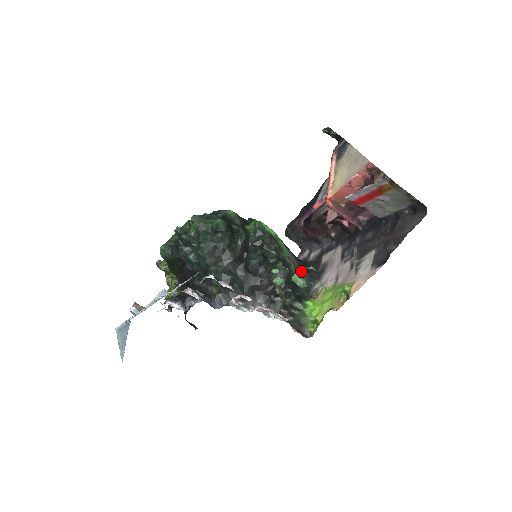
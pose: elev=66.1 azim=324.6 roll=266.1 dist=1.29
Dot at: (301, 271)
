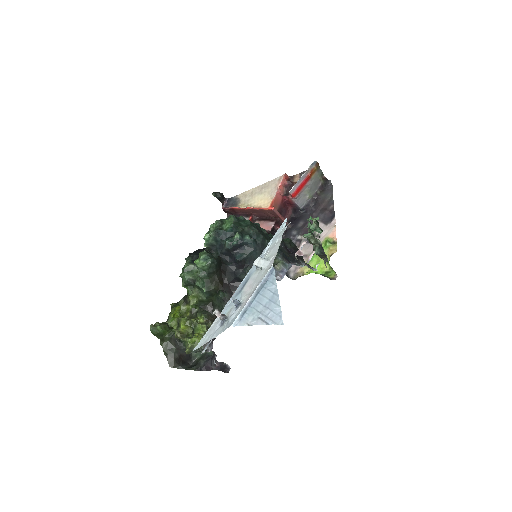
Dot at: occluded
